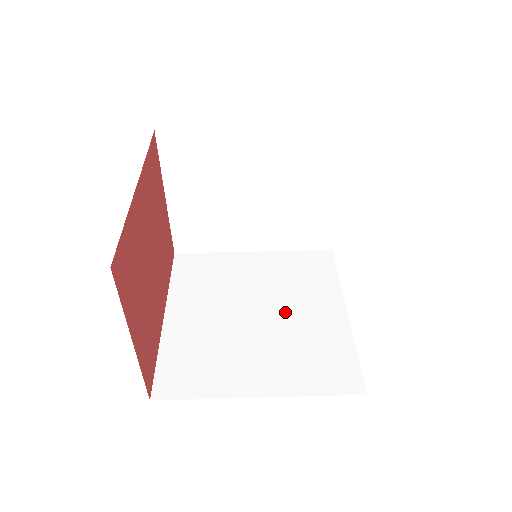
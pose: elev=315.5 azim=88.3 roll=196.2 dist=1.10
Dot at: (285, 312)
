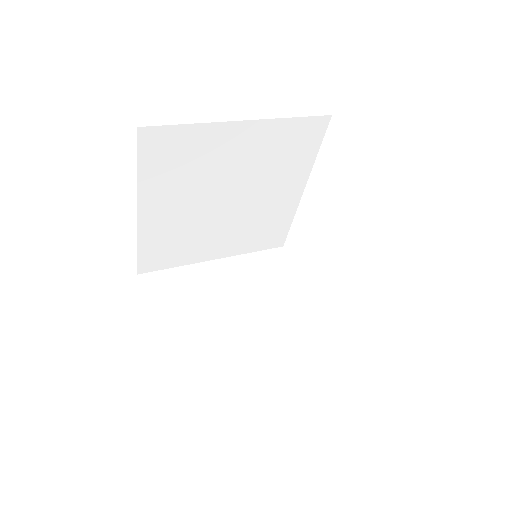
Dot at: occluded
